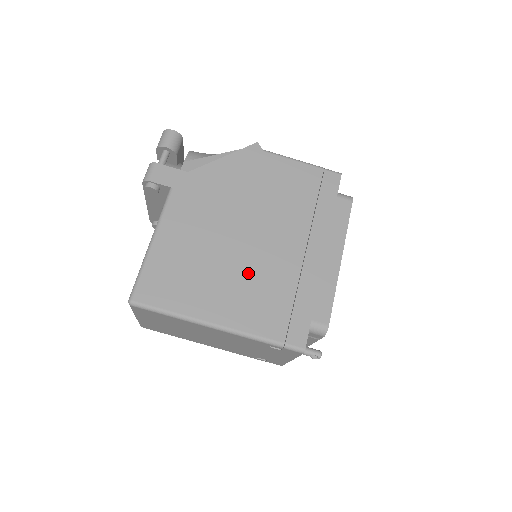
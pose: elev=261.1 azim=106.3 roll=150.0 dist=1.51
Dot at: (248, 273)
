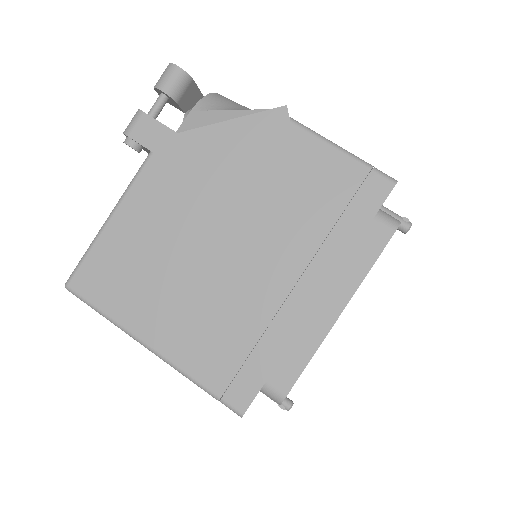
Dot at: (207, 294)
